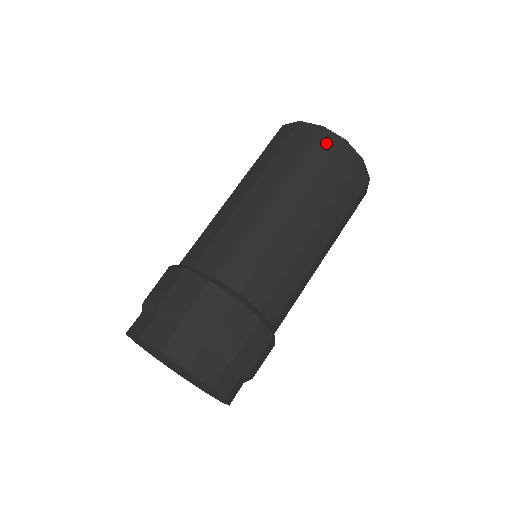
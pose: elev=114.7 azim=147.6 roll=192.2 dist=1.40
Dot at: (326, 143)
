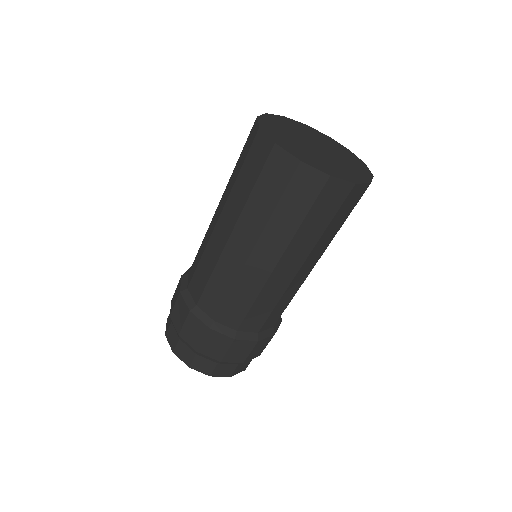
Dot at: (278, 167)
